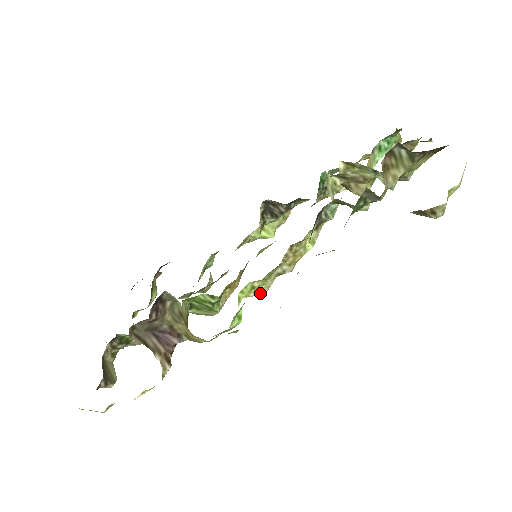
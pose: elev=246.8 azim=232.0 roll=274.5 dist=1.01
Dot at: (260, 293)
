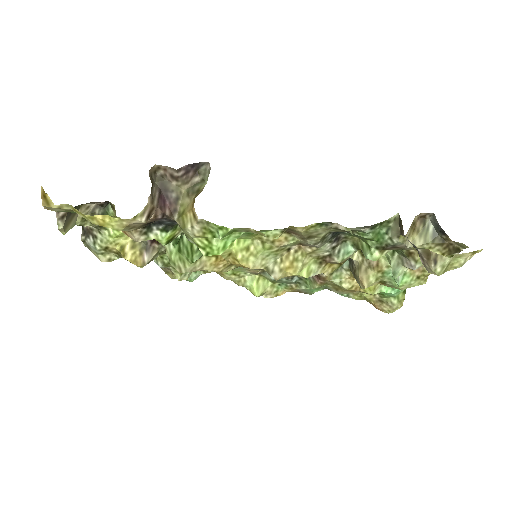
Dot at: (244, 264)
